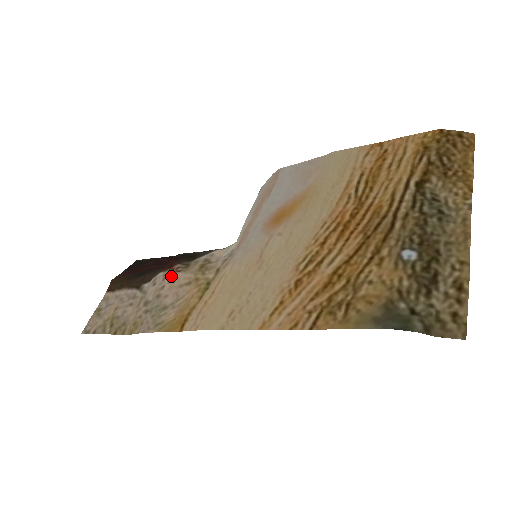
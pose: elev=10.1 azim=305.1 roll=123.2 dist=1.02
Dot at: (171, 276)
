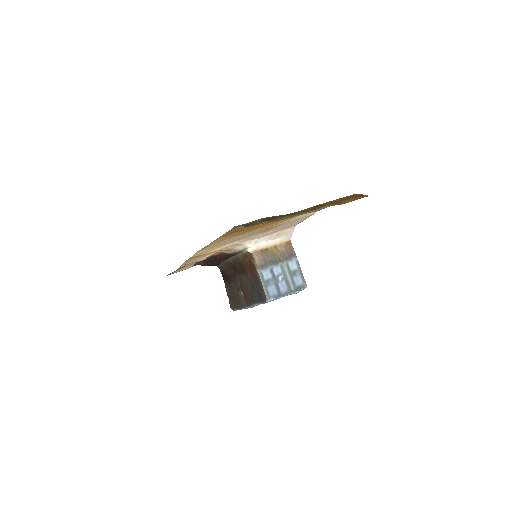
Dot at: (212, 254)
